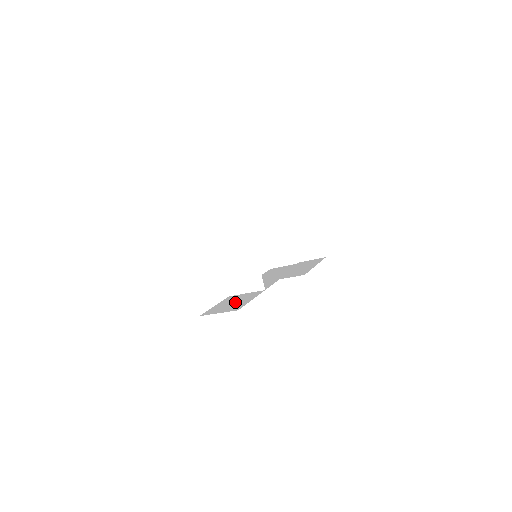
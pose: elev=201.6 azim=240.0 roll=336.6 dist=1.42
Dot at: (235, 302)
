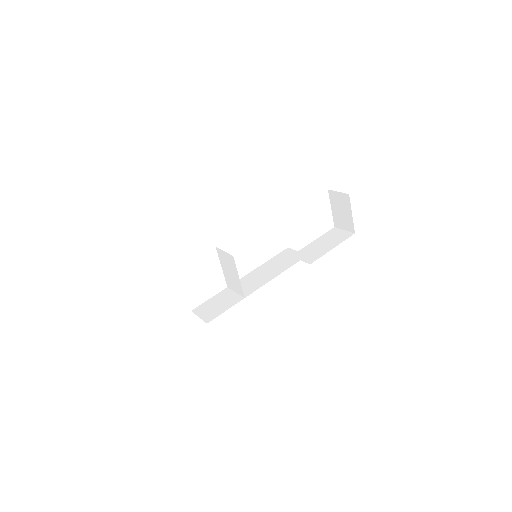
Dot at: (218, 305)
